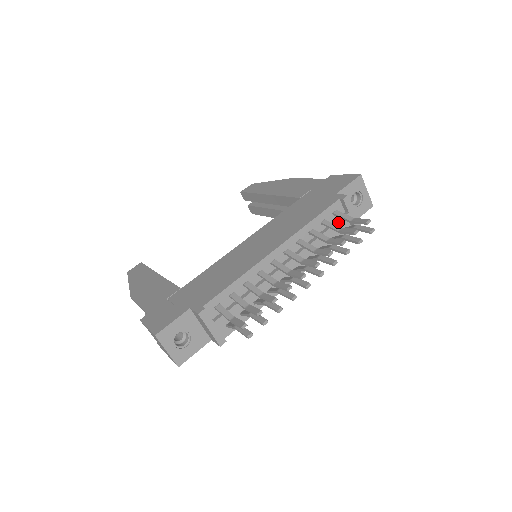
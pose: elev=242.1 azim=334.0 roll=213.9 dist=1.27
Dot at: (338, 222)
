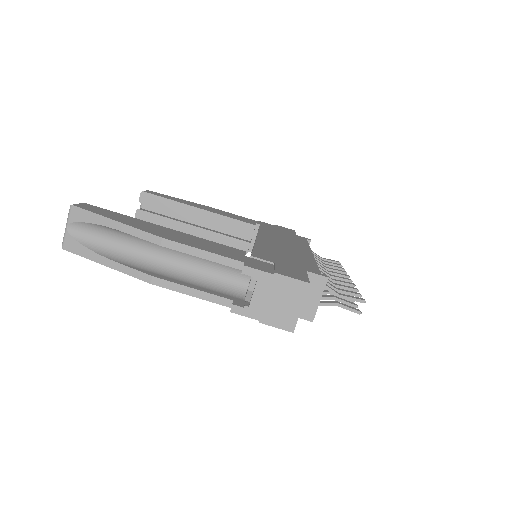
Dot at: occluded
